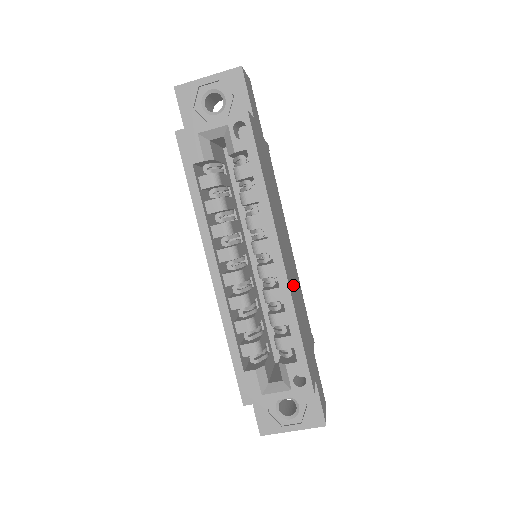
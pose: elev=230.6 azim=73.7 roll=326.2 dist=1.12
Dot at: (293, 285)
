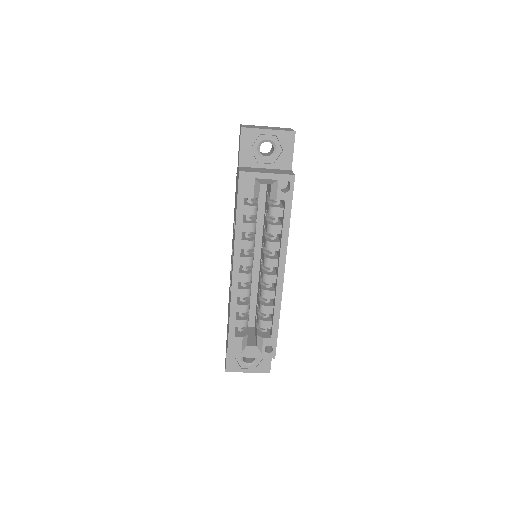
Dot at: occluded
